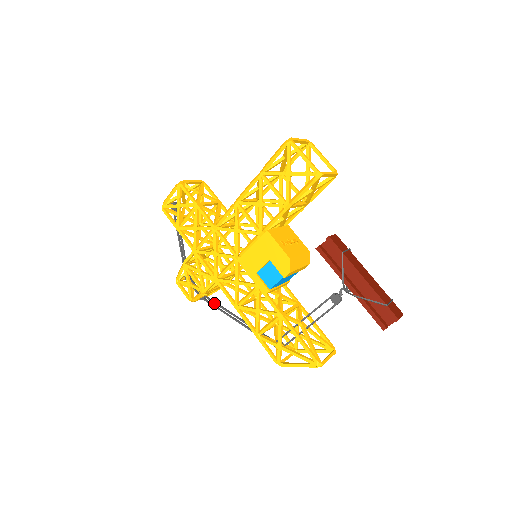
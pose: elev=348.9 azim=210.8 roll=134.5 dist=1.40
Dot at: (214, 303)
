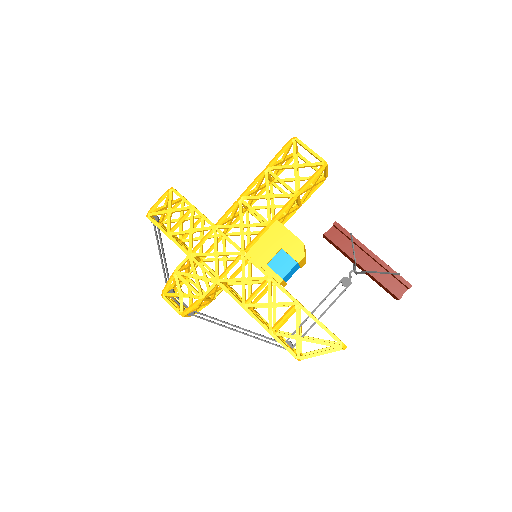
Dot at: (206, 316)
